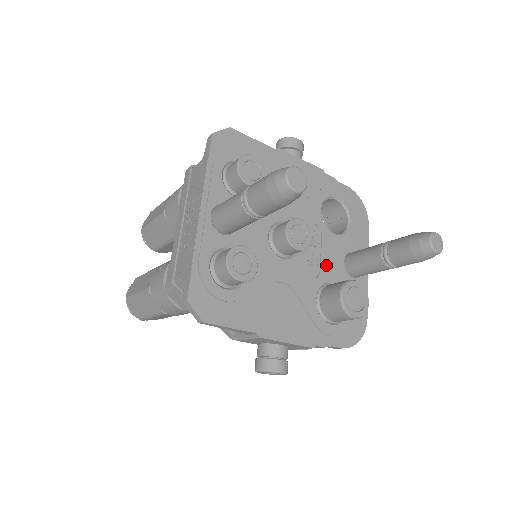
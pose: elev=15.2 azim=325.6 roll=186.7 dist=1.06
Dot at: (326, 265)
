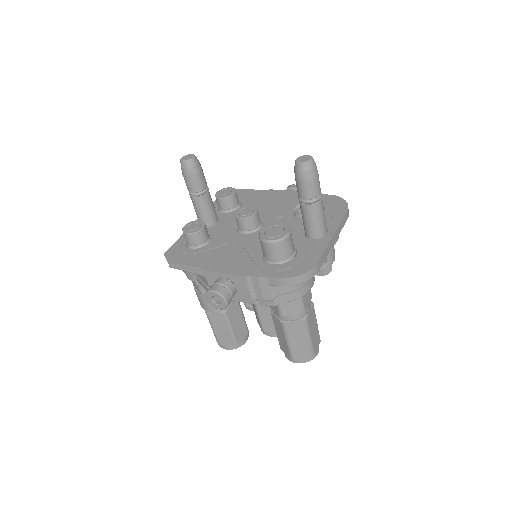
Dot at: occluded
